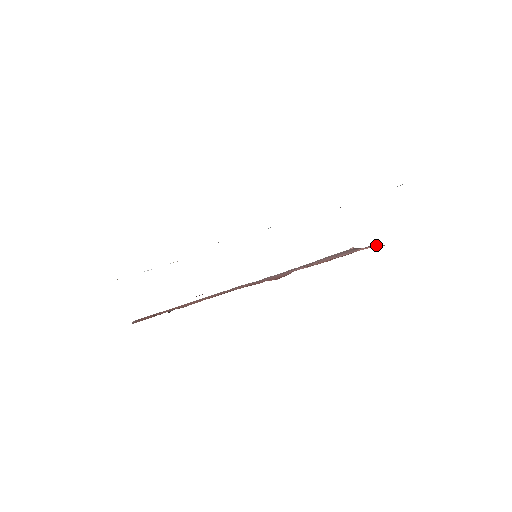
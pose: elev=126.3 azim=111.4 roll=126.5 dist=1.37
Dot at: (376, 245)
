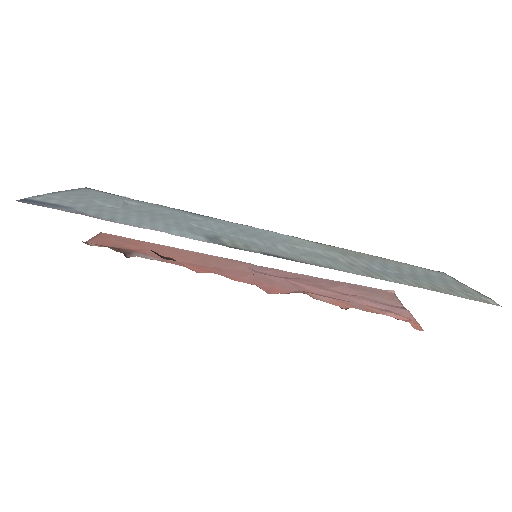
Dot at: (414, 318)
